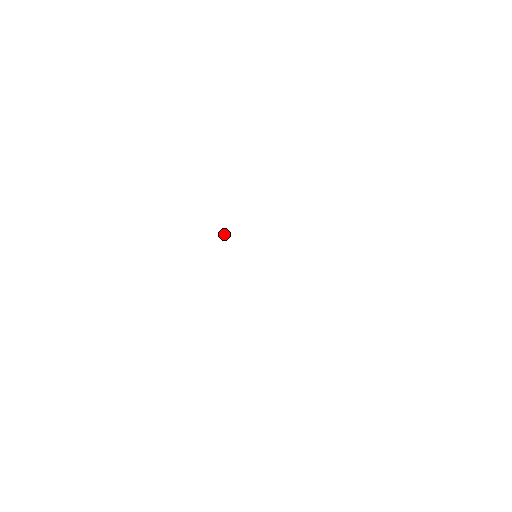
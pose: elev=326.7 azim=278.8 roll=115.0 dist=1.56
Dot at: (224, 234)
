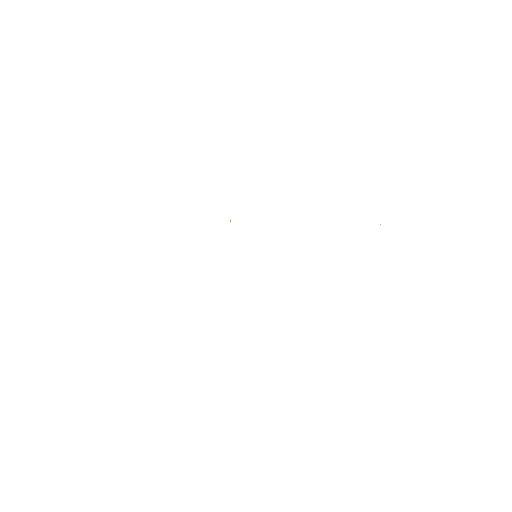
Dot at: occluded
